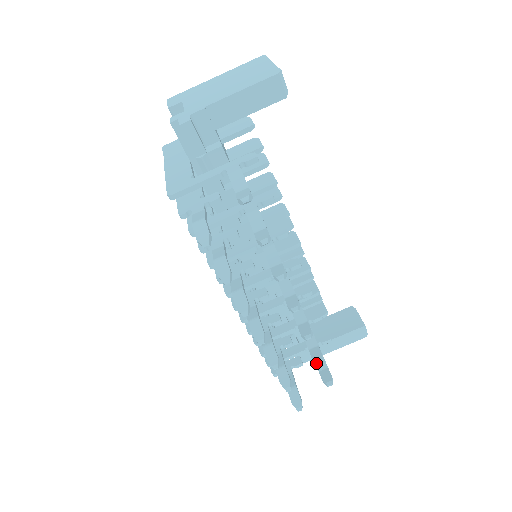
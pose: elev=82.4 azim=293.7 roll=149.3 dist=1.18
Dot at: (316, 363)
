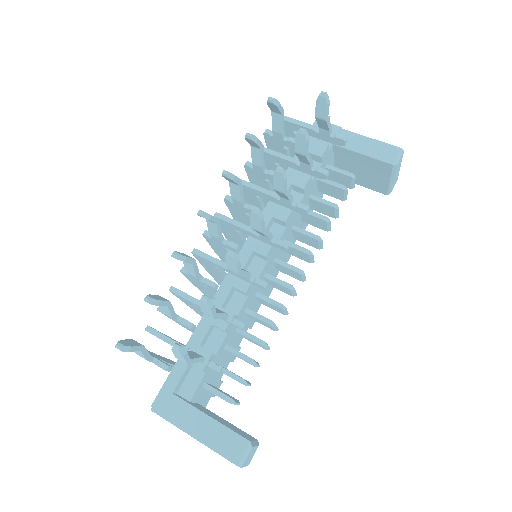
Dot at: (202, 297)
